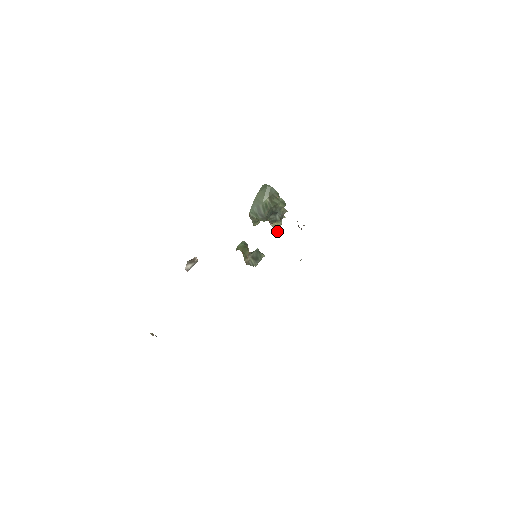
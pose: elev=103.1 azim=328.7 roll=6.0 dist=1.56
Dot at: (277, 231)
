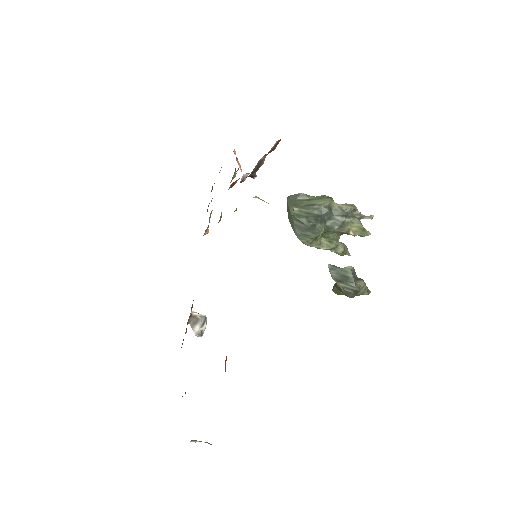
Dot at: (365, 235)
